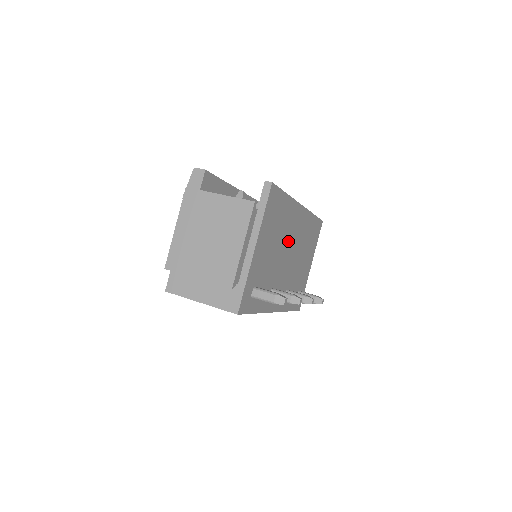
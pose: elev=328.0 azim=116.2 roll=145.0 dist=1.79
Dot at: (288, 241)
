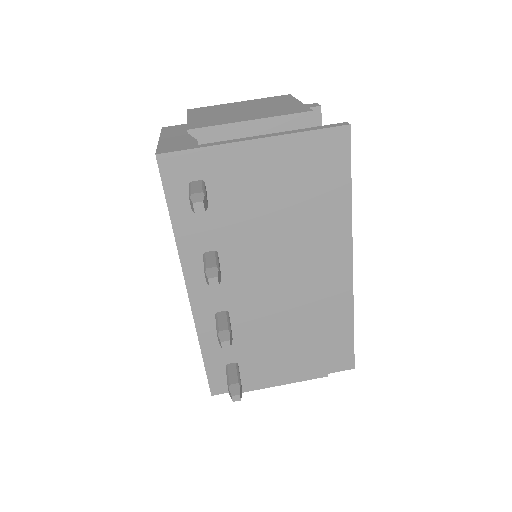
Dot at: (294, 256)
